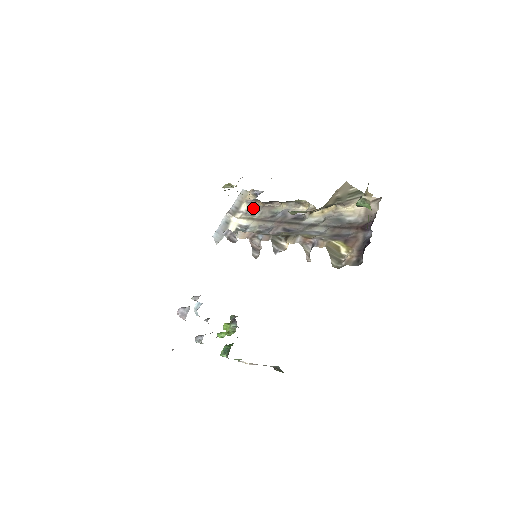
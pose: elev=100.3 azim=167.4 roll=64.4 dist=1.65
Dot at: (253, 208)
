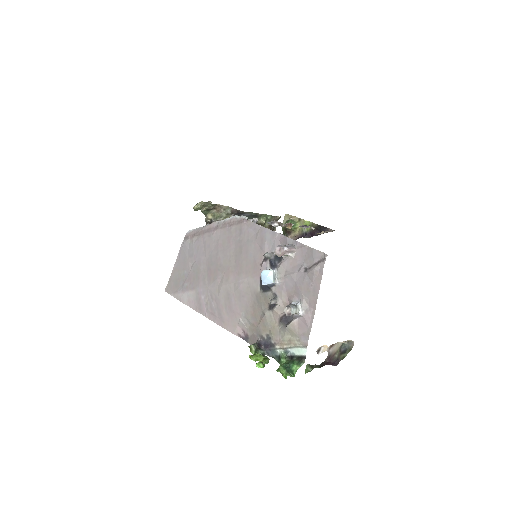
Dot at: occluded
